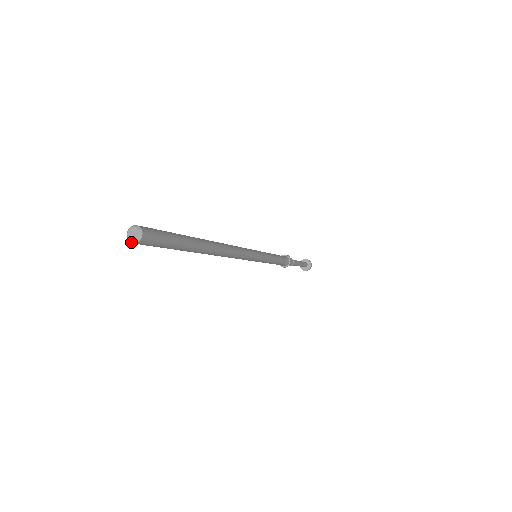
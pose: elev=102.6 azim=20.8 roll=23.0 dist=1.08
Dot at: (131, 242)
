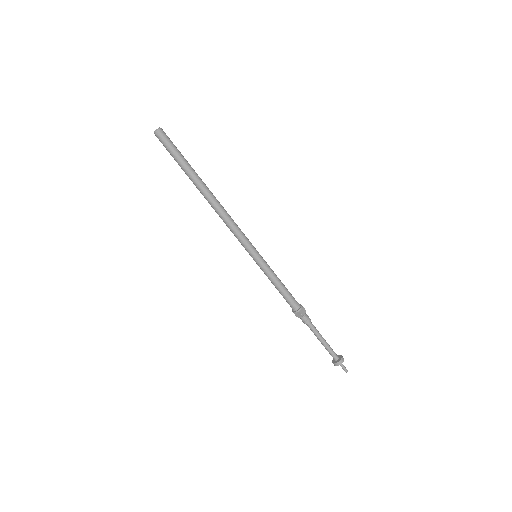
Dot at: (154, 133)
